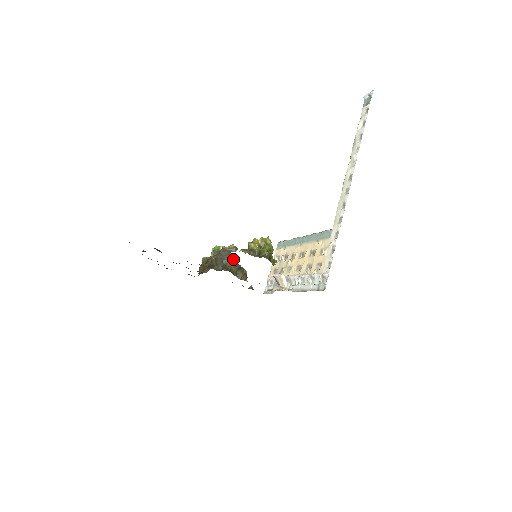
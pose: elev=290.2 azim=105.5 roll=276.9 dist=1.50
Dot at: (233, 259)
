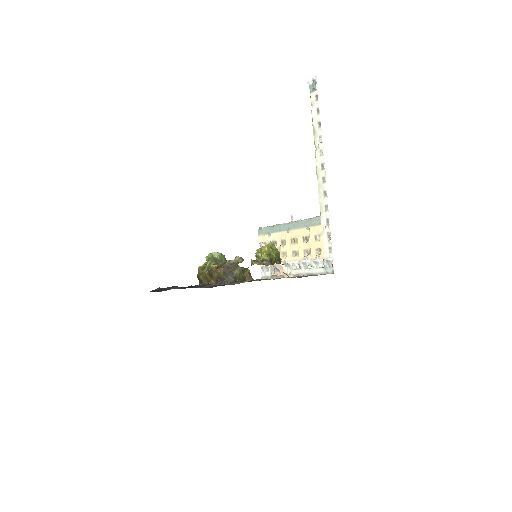
Dot at: (240, 267)
